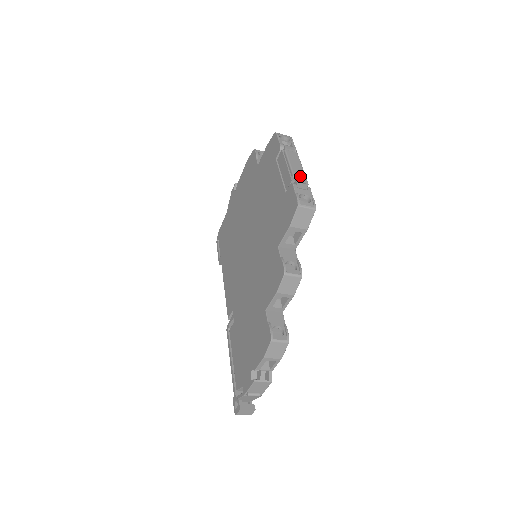
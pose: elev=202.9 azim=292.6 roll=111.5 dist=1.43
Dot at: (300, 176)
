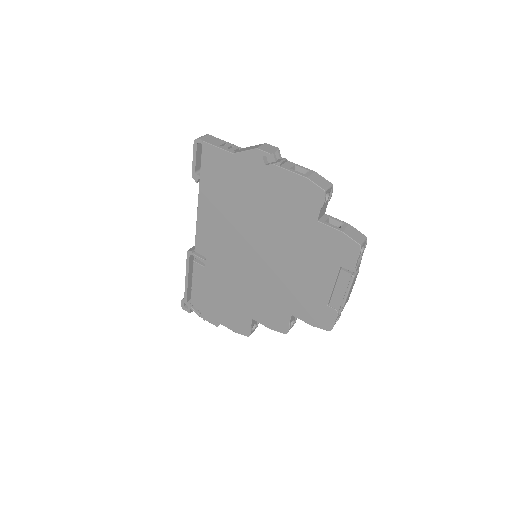
Dot at: occluded
